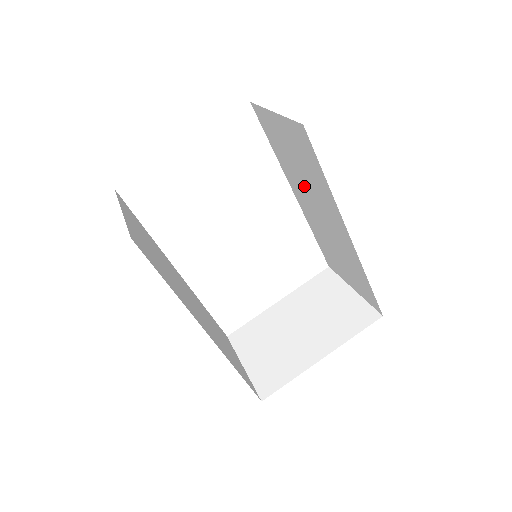
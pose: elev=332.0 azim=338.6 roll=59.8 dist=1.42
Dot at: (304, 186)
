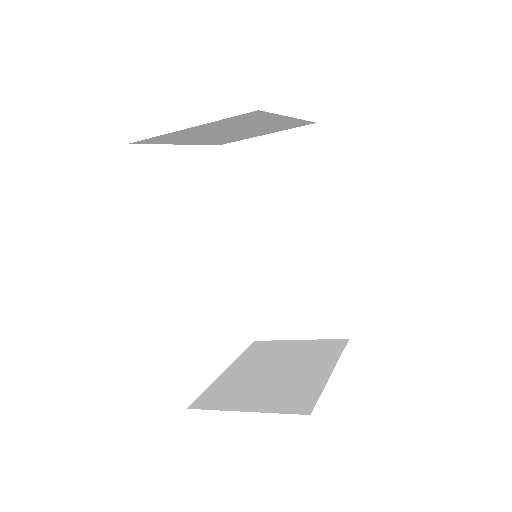
Dot at: (271, 214)
